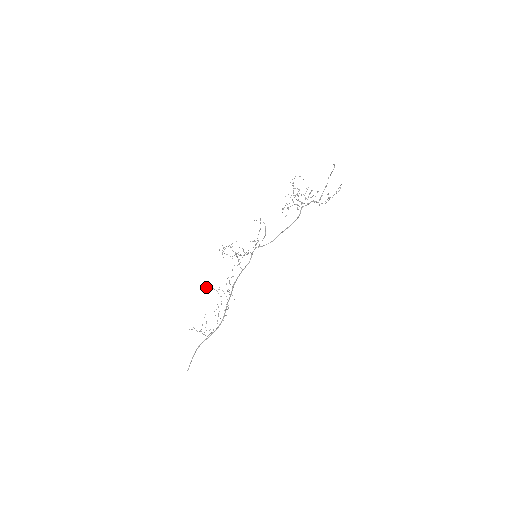
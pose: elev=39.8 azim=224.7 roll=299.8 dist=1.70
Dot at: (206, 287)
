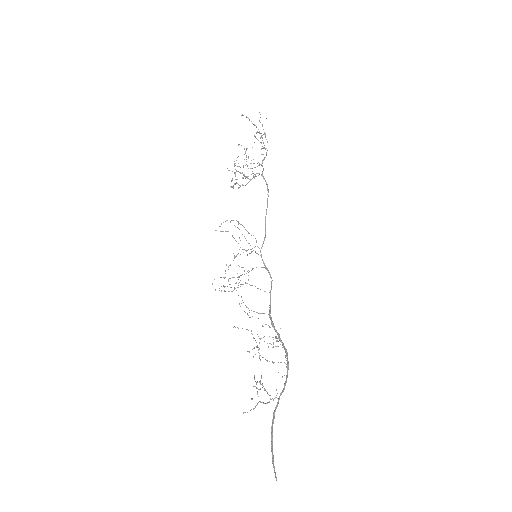
Dot at: occluded
